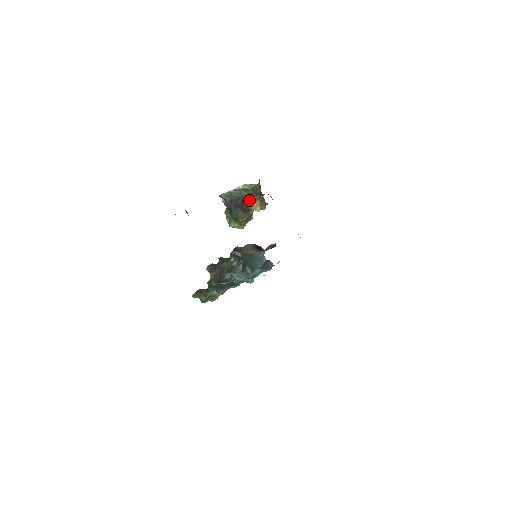
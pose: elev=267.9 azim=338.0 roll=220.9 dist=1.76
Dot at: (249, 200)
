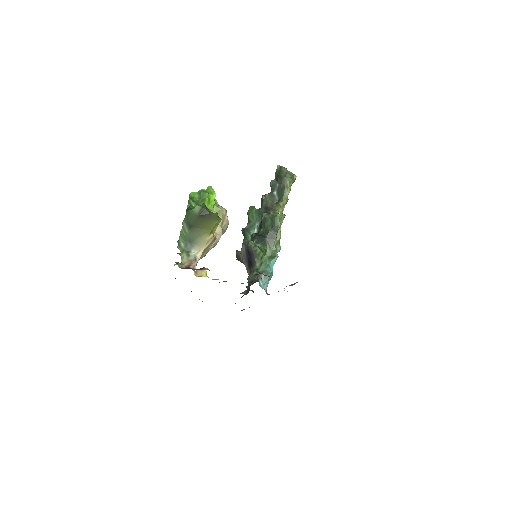
Dot at: occluded
